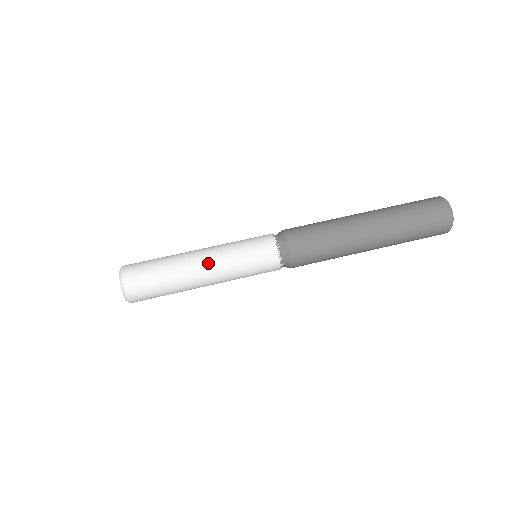
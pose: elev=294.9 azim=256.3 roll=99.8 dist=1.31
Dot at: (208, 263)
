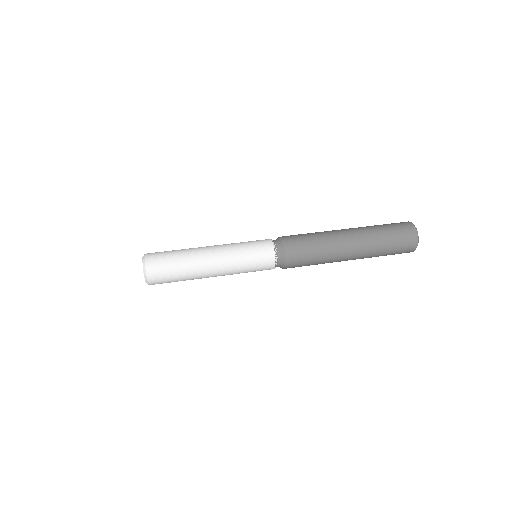
Dot at: (215, 247)
